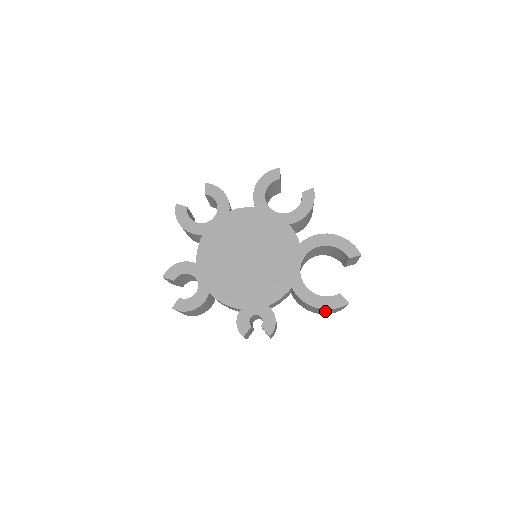
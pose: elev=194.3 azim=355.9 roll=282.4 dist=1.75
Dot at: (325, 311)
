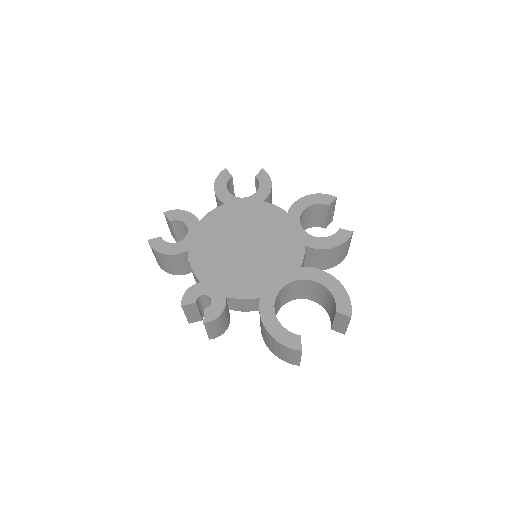
Dot at: (276, 346)
